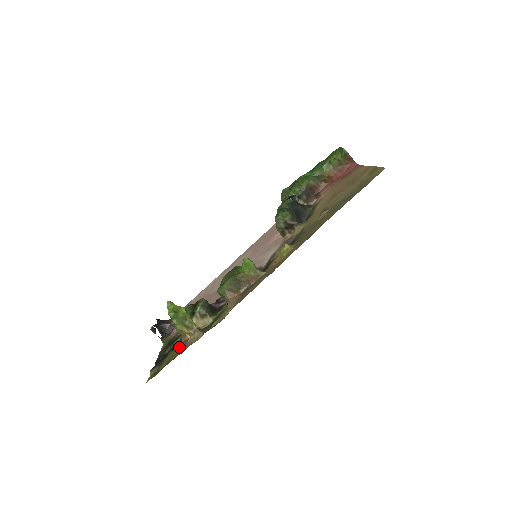
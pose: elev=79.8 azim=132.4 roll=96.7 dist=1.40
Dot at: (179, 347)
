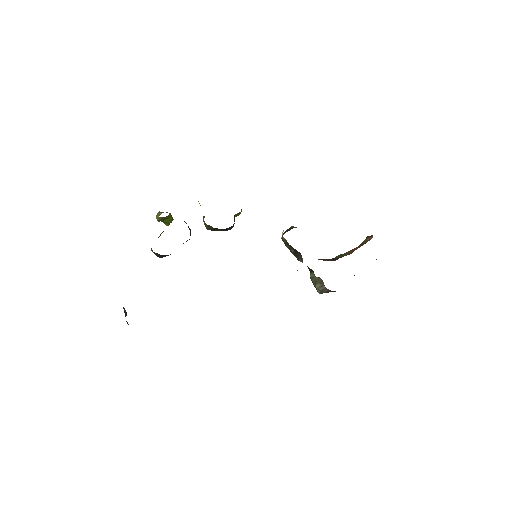
Dot at: occluded
